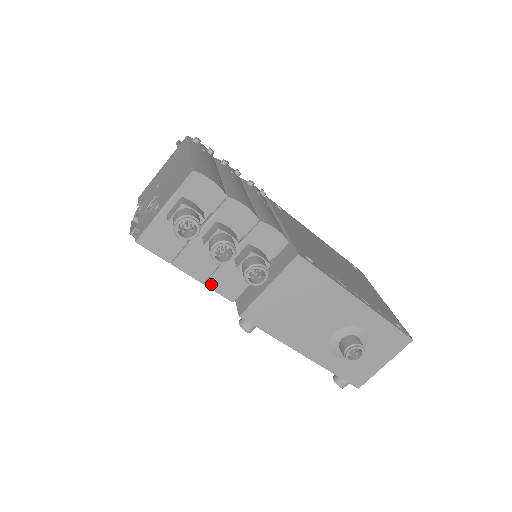
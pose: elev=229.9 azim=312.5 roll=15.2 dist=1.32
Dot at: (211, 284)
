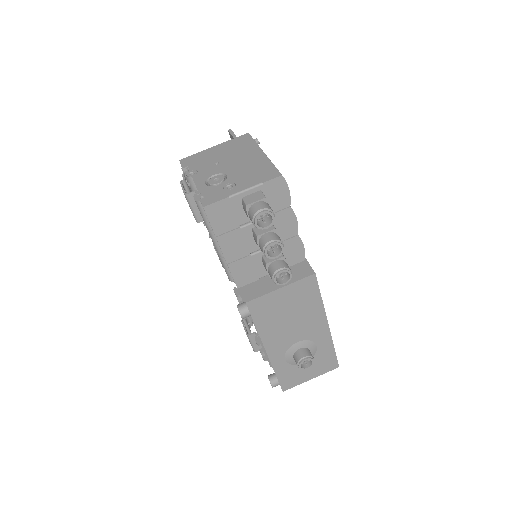
Dot at: (233, 267)
